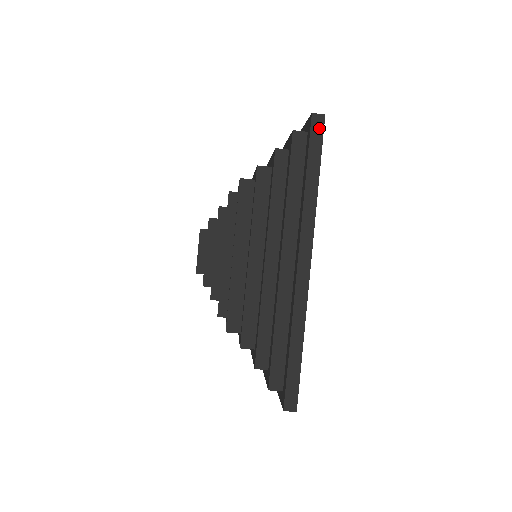
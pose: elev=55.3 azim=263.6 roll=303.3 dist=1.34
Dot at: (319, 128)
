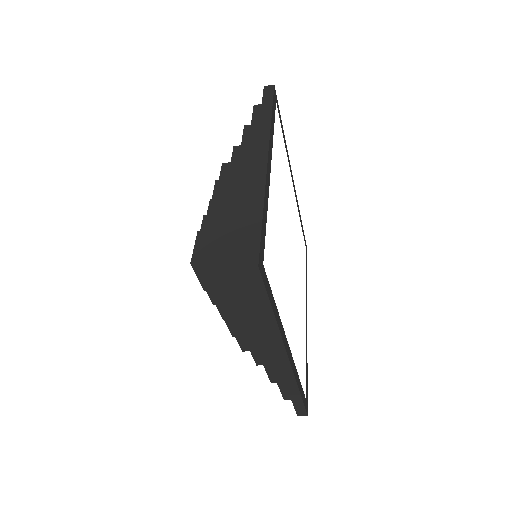
Dot at: (256, 278)
